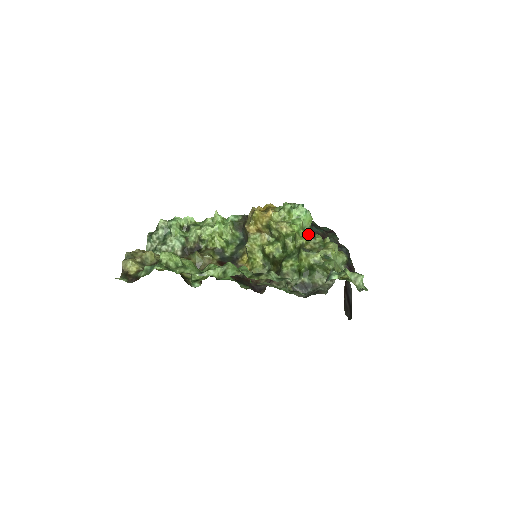
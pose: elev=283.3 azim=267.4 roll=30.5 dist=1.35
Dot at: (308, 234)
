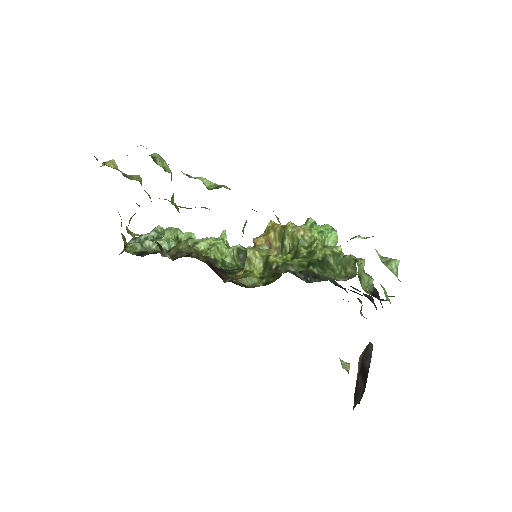
Dot at: occluded
